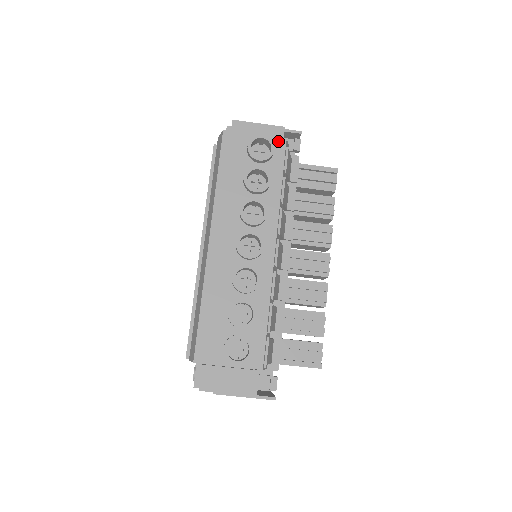
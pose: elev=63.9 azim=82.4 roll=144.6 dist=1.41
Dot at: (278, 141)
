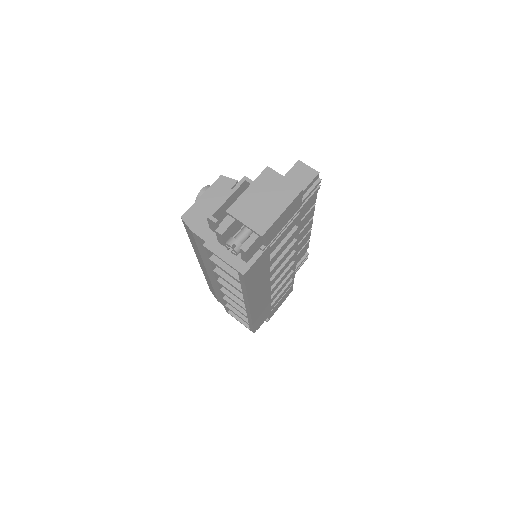
Dot at: occluded
